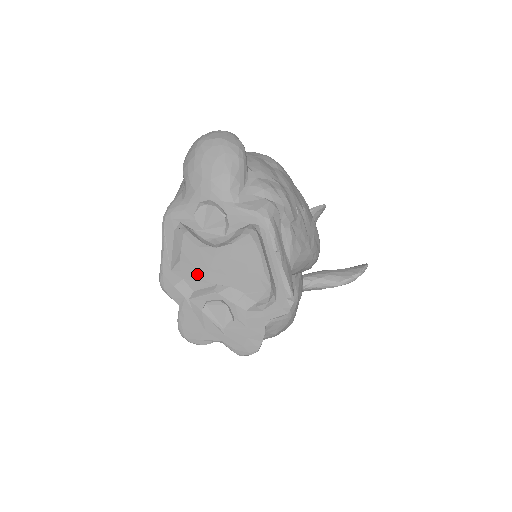
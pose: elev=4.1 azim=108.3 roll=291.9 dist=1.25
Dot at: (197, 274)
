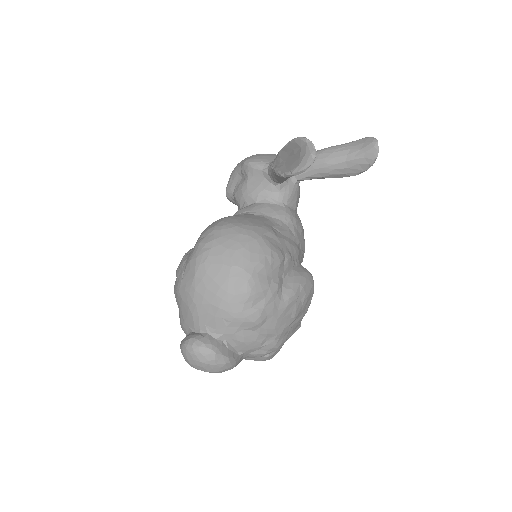
Dot at: occluded
